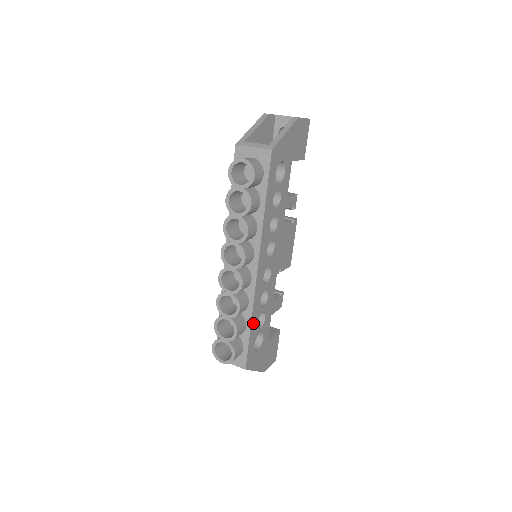
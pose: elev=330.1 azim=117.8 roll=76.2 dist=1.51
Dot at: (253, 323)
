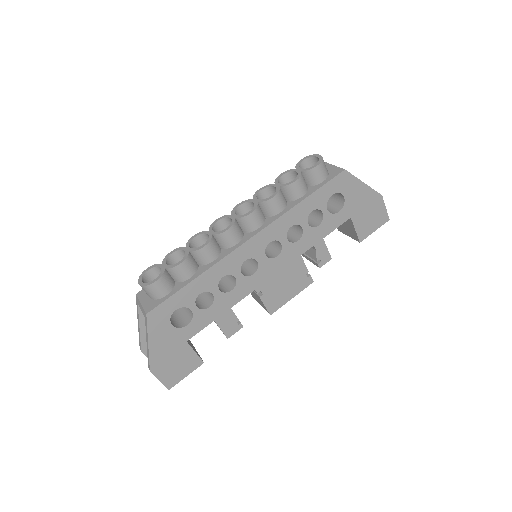
Dot at: (198, 282)
